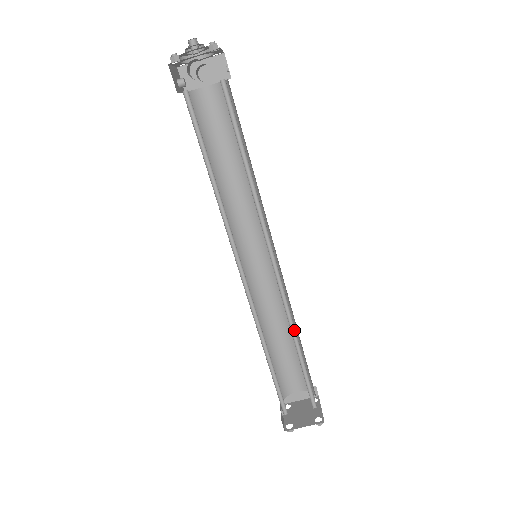
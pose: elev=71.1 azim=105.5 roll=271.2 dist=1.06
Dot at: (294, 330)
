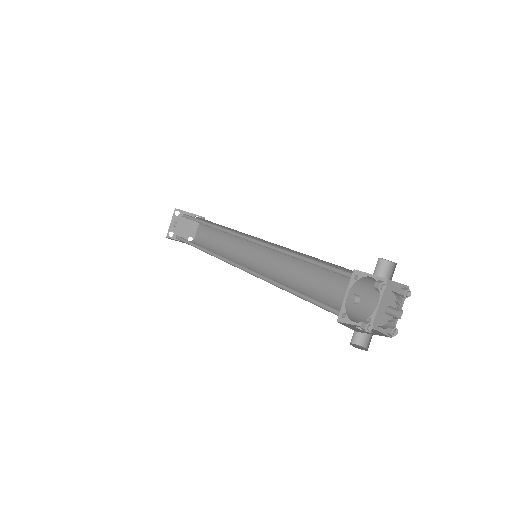
Dot at: (229, 255)
